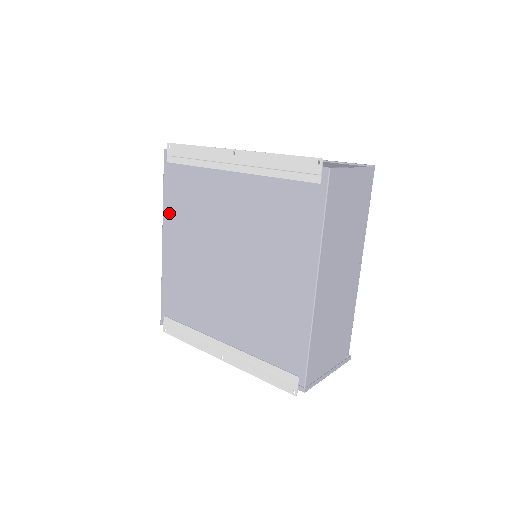
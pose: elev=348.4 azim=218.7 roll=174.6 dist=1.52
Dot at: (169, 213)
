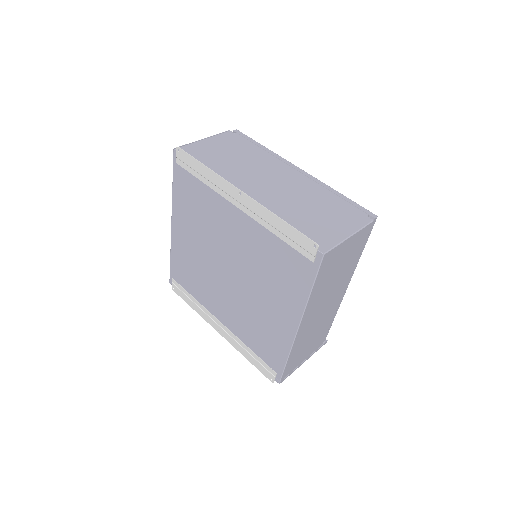
Dot at: (178, 206)
